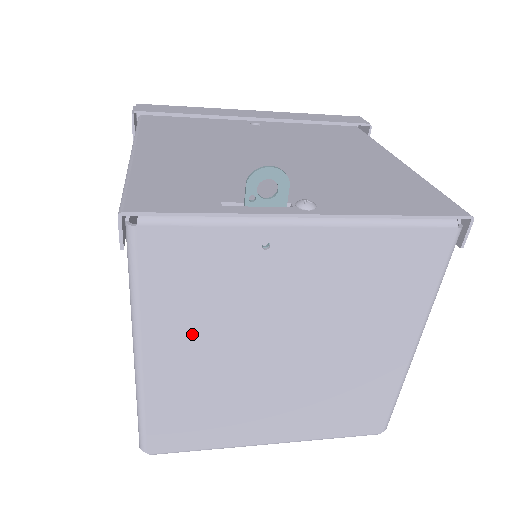
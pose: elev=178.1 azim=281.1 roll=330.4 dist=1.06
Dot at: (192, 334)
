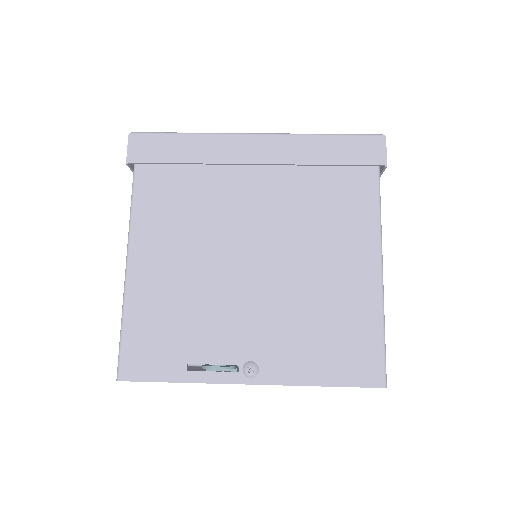
Dot at: occluded
